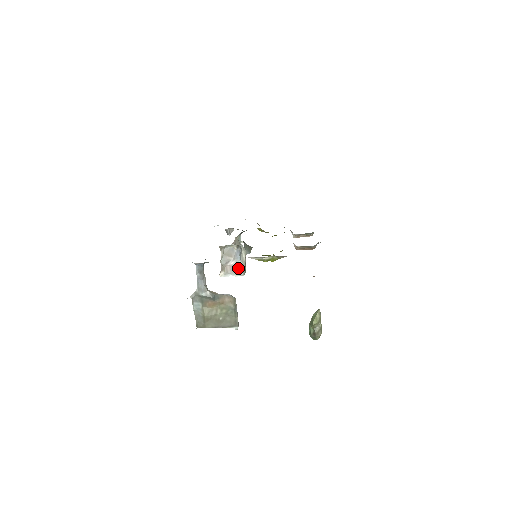
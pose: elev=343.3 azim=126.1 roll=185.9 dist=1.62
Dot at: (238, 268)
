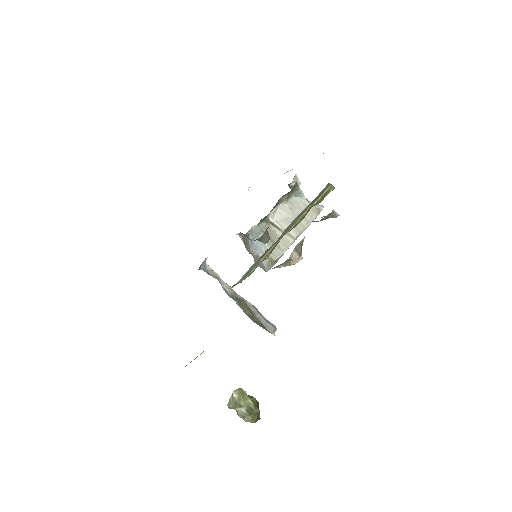
Dot at: (262, 261)
